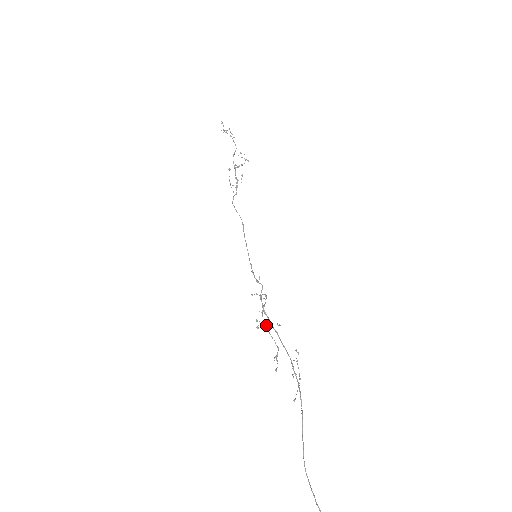
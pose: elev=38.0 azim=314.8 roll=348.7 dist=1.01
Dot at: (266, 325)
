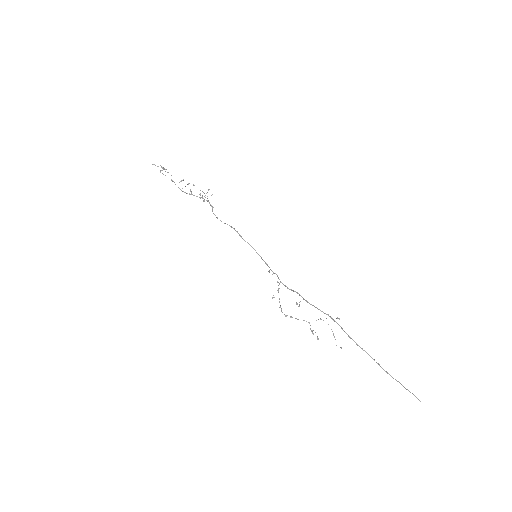
Dot at: occluded
